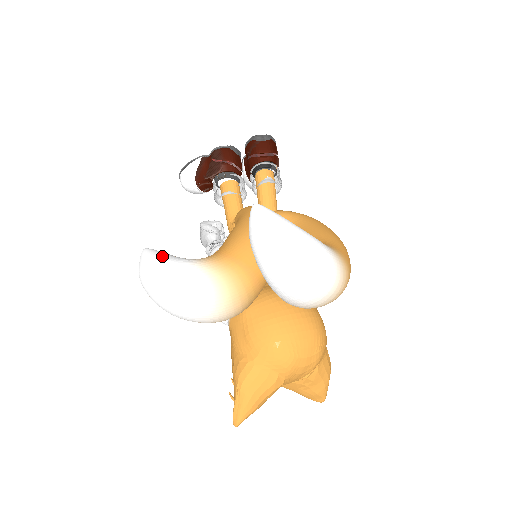
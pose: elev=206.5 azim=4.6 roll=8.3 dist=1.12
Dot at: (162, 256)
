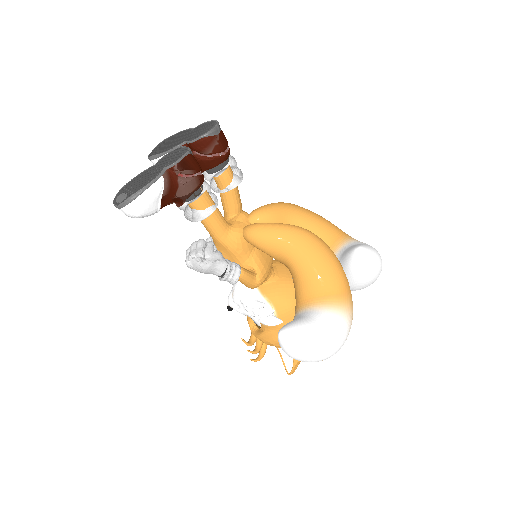
Dot at: (315, 329)
